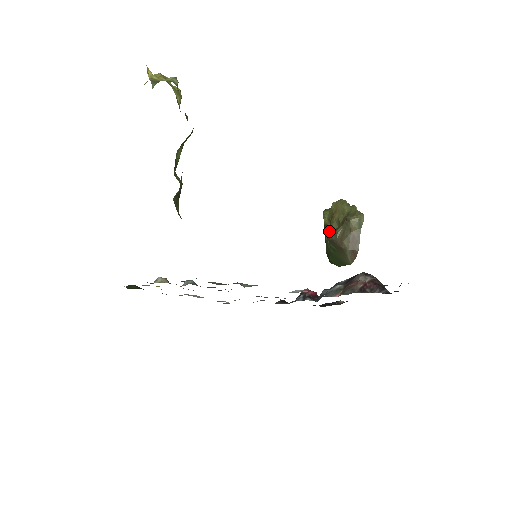
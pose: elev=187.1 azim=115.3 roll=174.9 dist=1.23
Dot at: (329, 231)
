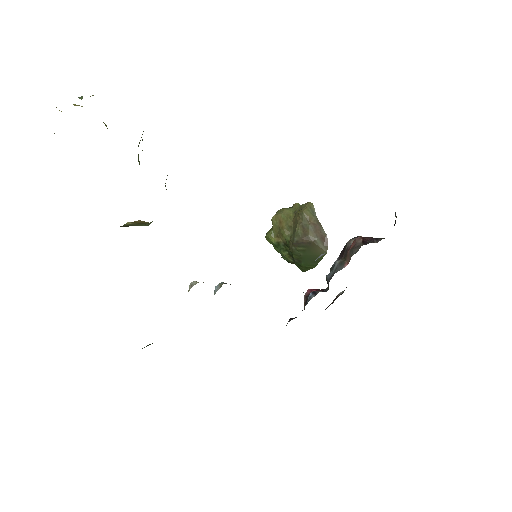
Dot at: (284, 245)
